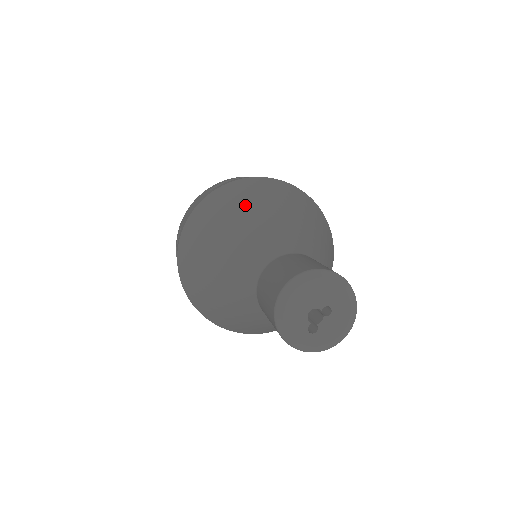
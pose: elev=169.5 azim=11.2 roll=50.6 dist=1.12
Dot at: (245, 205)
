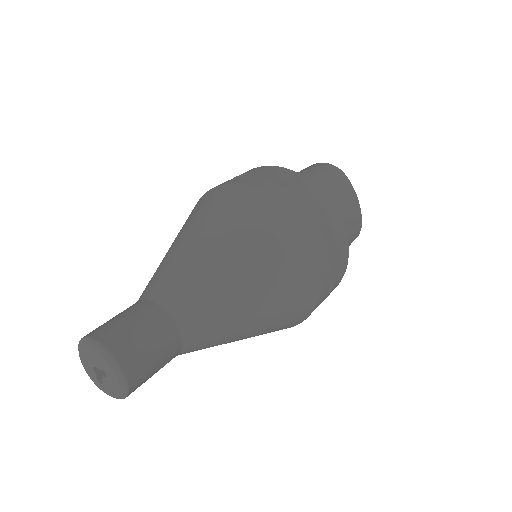
Dot at: (194, 223)
